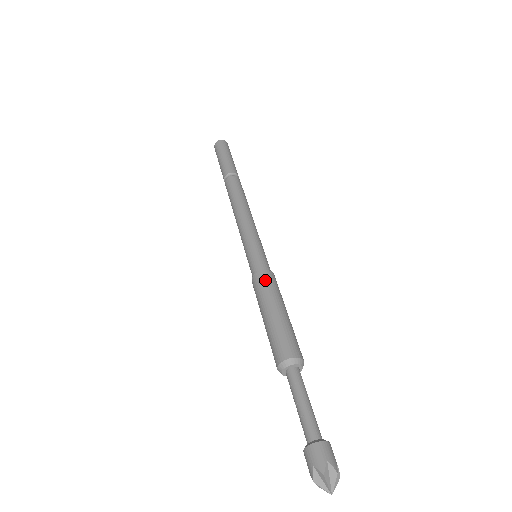
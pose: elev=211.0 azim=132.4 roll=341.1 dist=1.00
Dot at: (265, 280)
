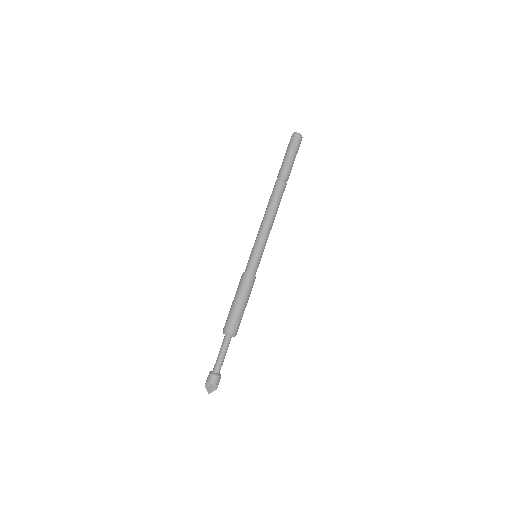
Dot at: (245, 280)
